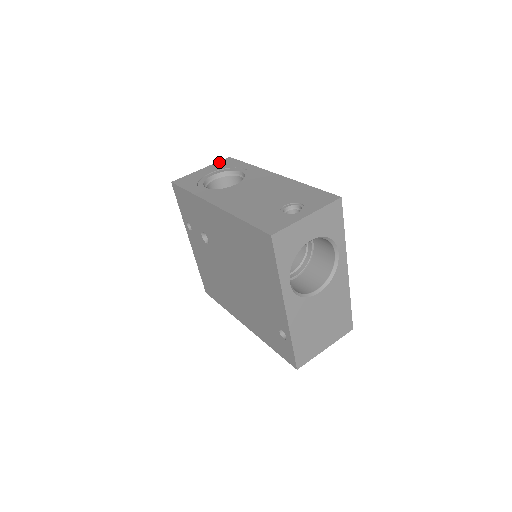
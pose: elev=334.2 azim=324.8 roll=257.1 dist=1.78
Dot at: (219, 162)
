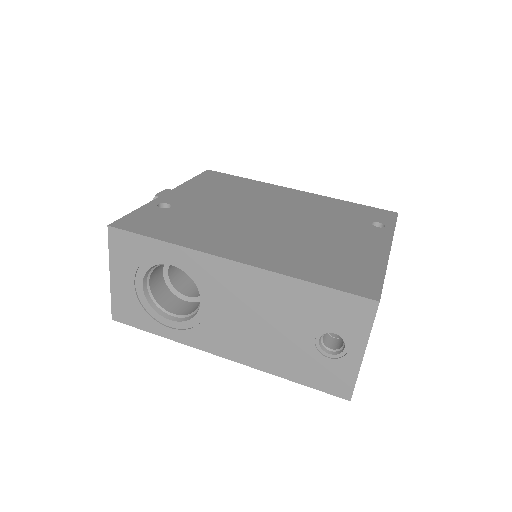
Dot at: (112, 249)
